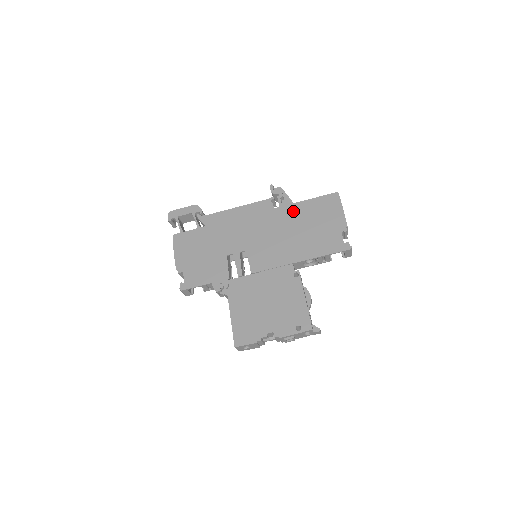
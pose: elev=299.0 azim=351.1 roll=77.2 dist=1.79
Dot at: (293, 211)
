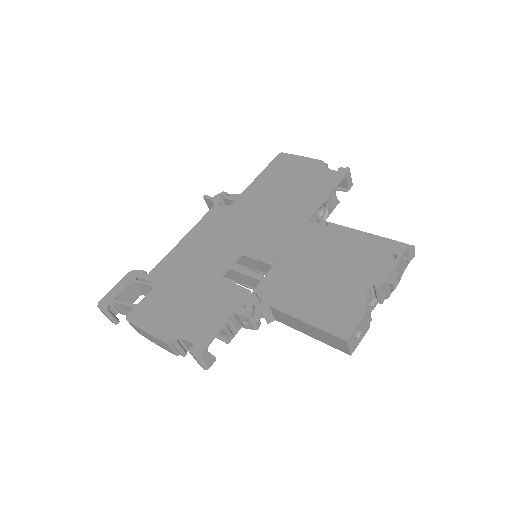
Dot at: (253, 192)
